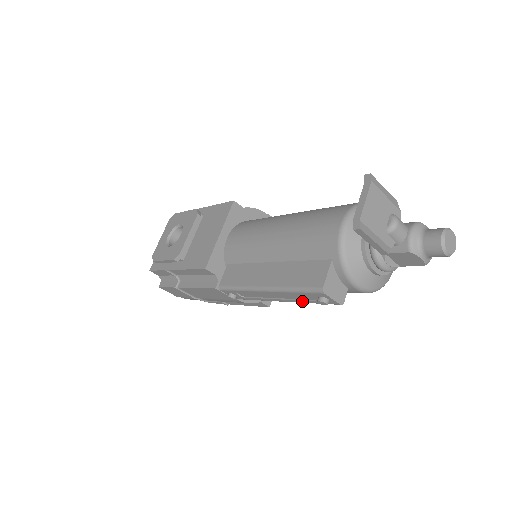
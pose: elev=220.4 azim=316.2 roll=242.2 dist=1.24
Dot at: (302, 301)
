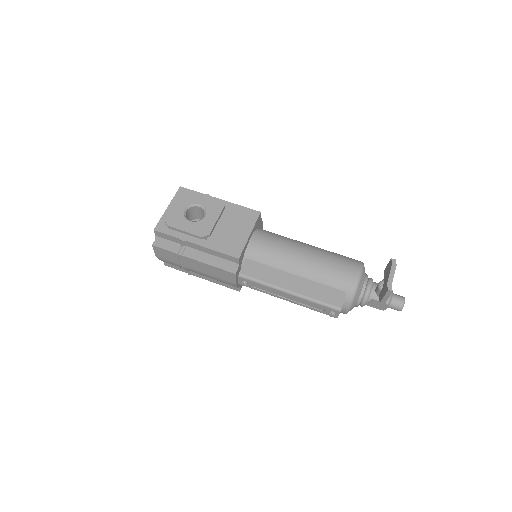
Dot at: (309, 307)
